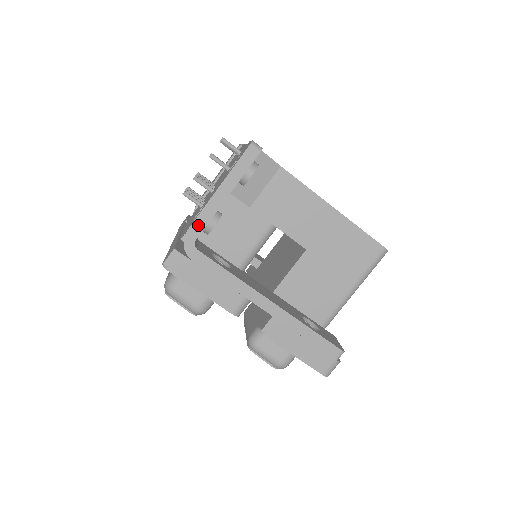
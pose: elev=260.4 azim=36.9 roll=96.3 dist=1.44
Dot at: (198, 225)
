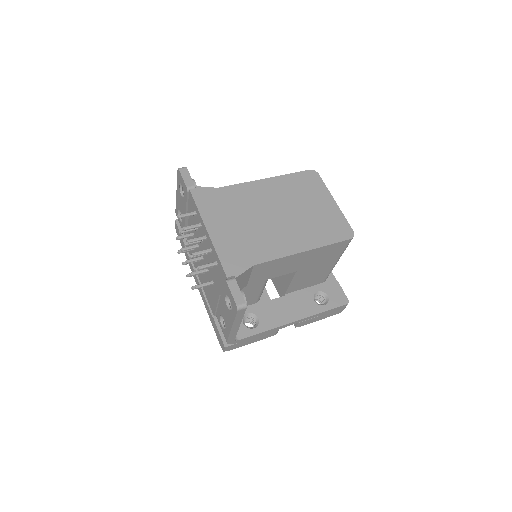
Dot at: (231, 338)
